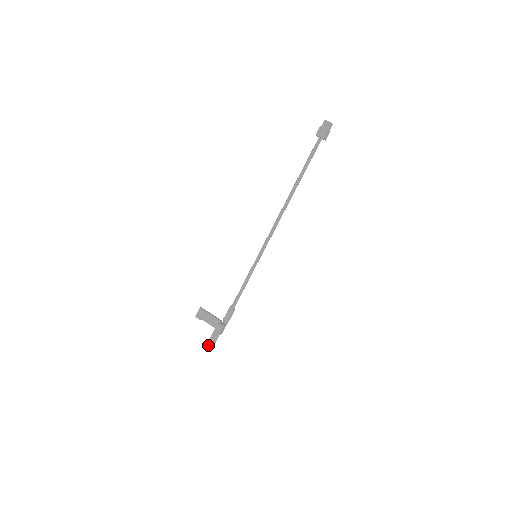
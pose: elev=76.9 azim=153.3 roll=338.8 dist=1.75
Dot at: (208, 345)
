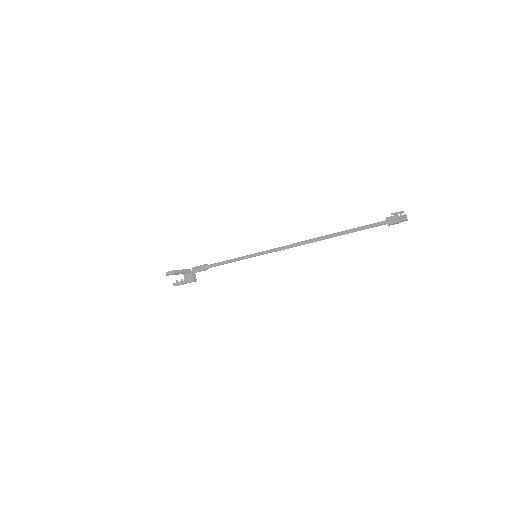
Dot at: occluded
